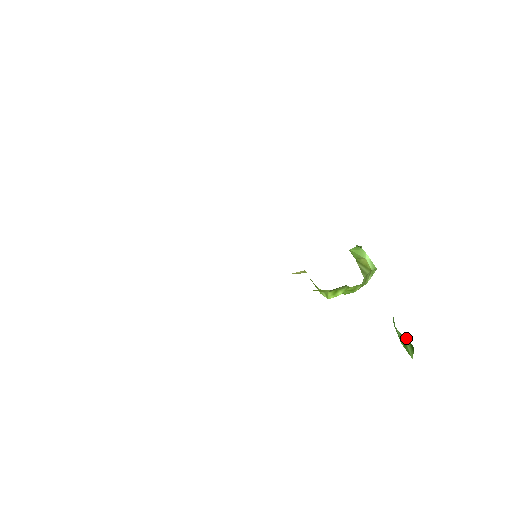
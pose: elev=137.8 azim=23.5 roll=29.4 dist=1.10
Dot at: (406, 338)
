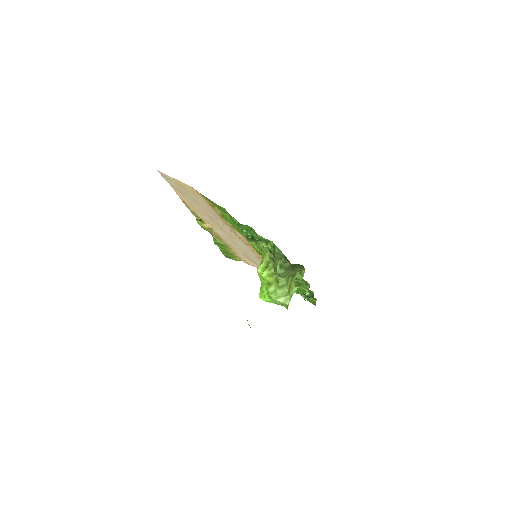
Dot at: occluded
